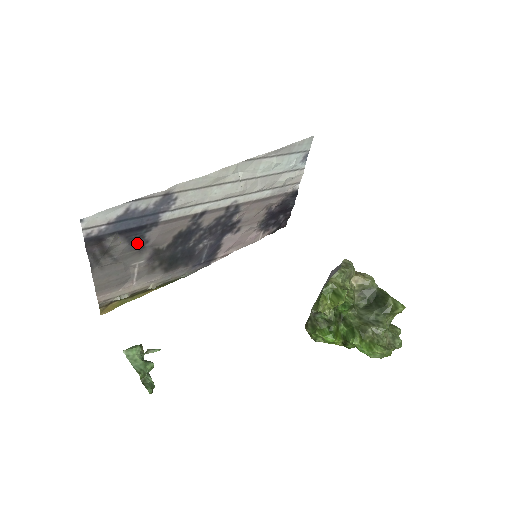
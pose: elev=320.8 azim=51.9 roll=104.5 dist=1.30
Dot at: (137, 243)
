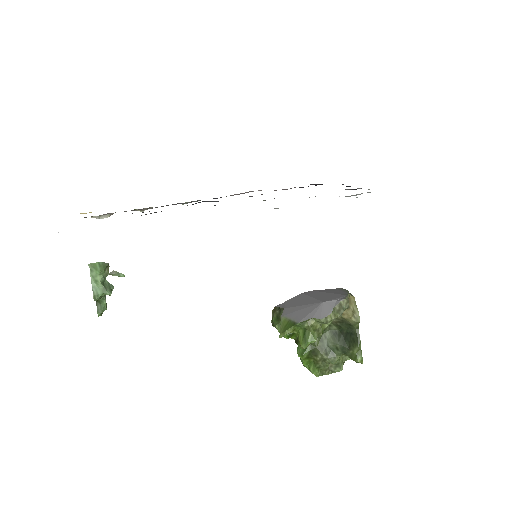
Dot at: occluded
